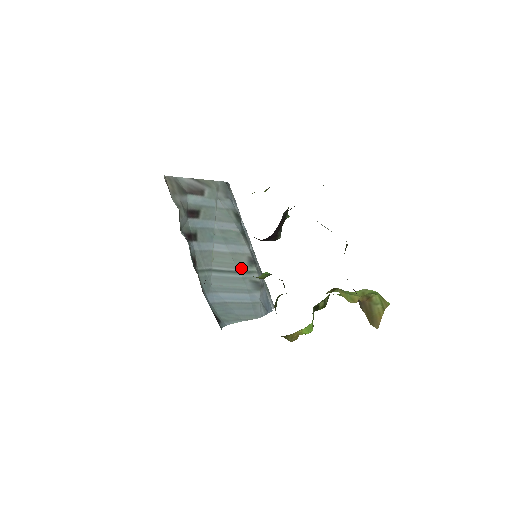
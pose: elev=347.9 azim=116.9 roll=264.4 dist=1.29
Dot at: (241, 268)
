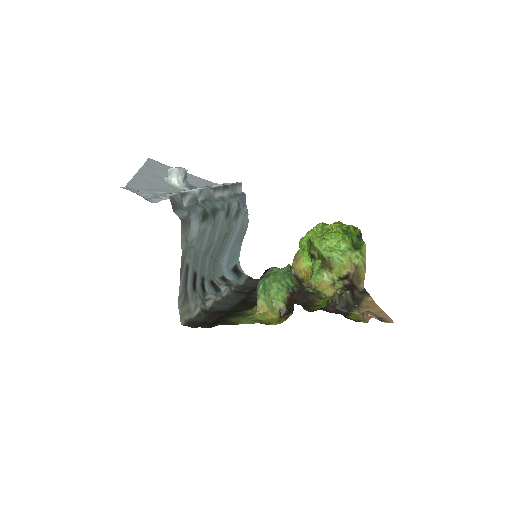
Dot at: (226, 229)
